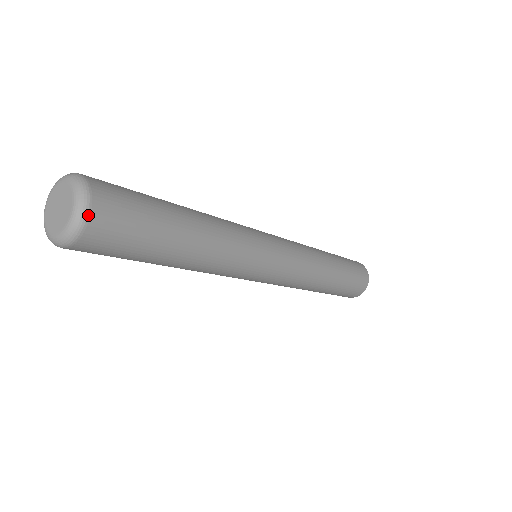
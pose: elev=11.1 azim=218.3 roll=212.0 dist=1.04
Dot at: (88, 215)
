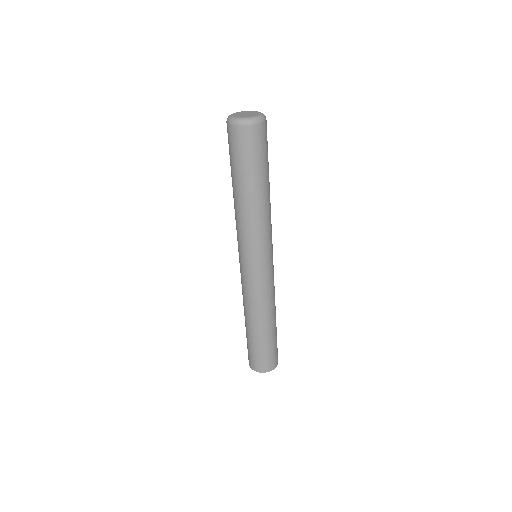
Dot at: (251, 124)
